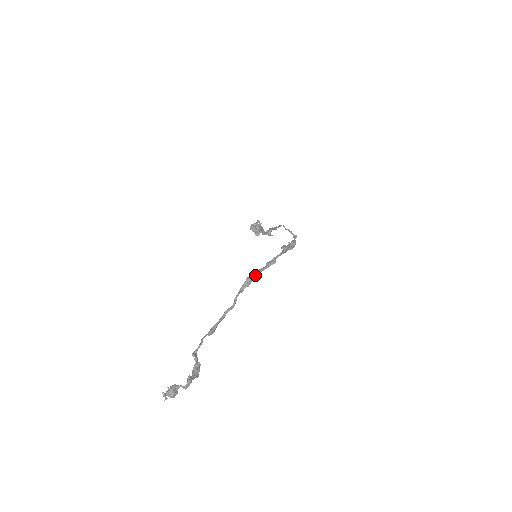
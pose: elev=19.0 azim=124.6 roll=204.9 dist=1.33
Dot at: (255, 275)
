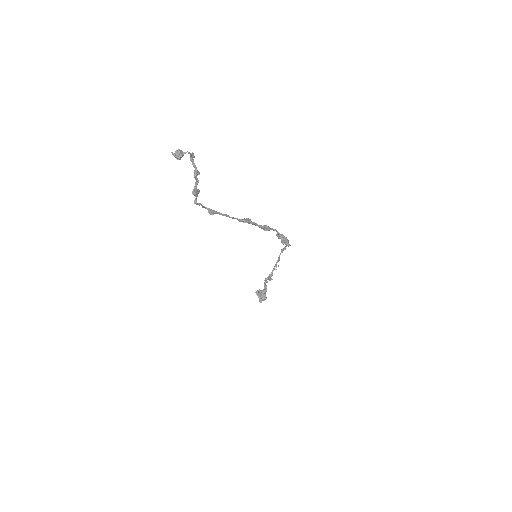
Dot at: (252, 222)
